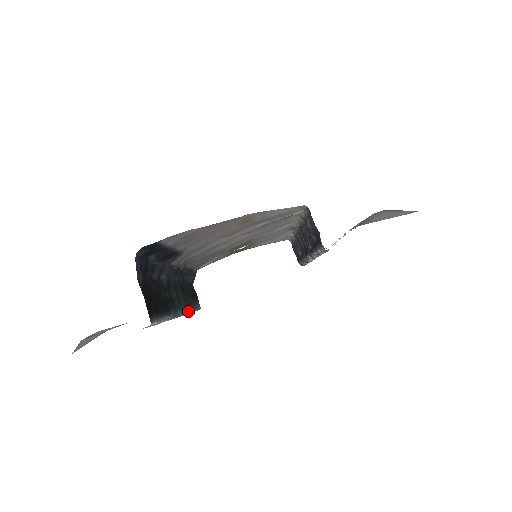
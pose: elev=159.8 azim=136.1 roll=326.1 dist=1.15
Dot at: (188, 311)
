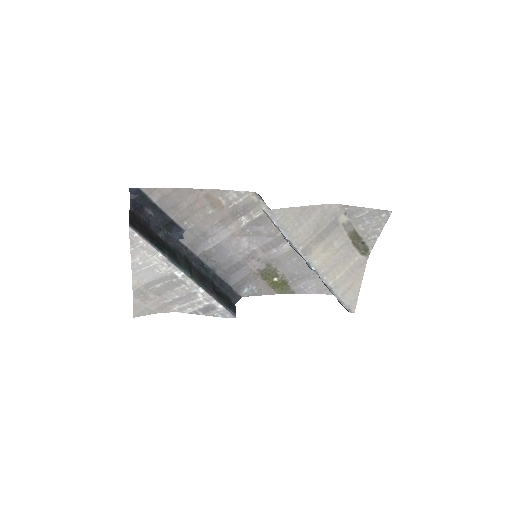
Dot at: (201, 287)
